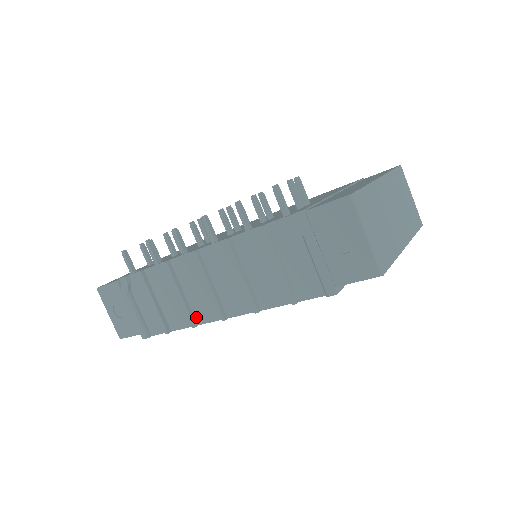
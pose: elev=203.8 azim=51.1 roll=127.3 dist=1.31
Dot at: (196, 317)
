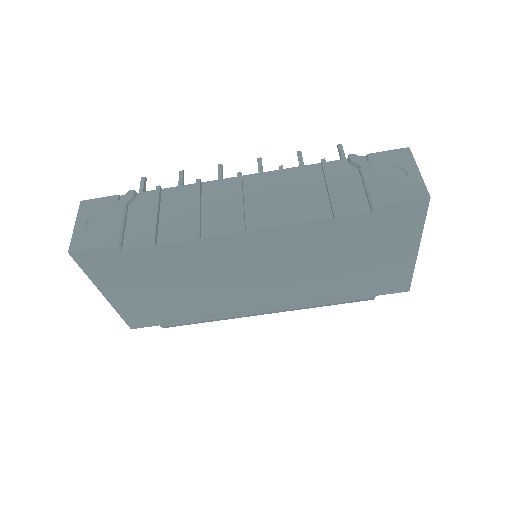
Dot at: (203, 231)
